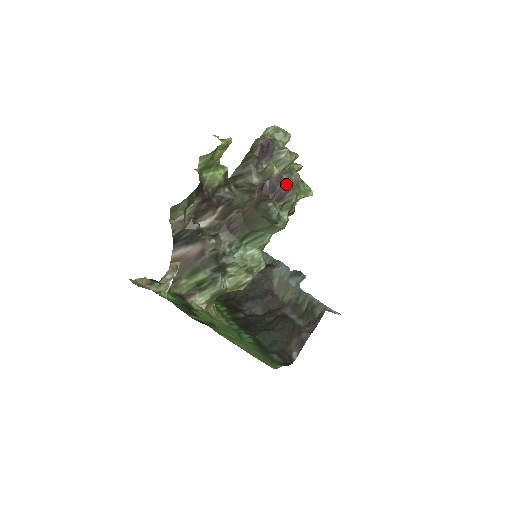
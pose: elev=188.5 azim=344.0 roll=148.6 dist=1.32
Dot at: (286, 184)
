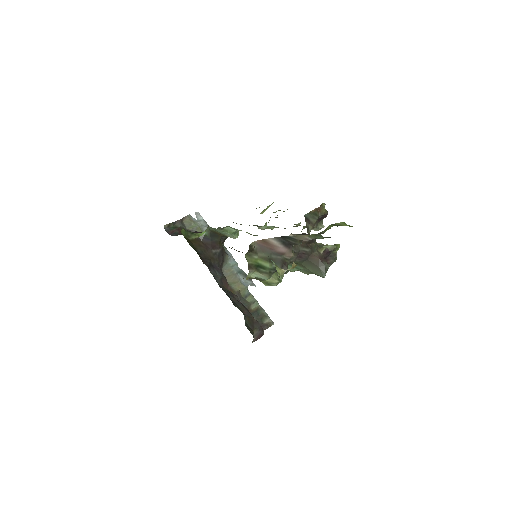
Dot at: (332, 260)
